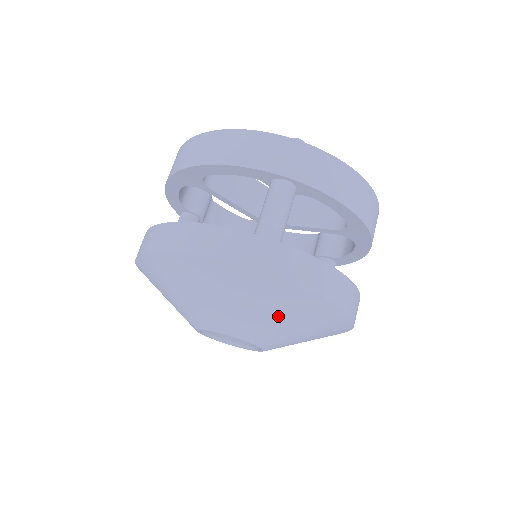
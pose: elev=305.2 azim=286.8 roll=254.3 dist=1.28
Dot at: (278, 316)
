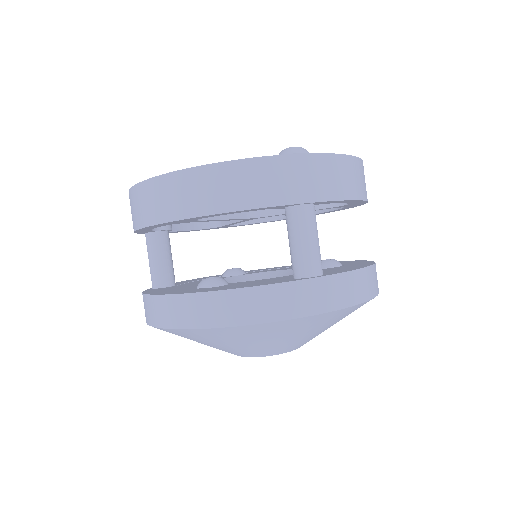
Dot at: (328, 326)
